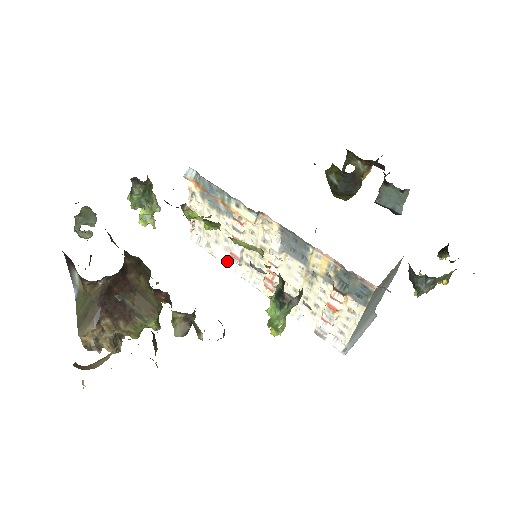
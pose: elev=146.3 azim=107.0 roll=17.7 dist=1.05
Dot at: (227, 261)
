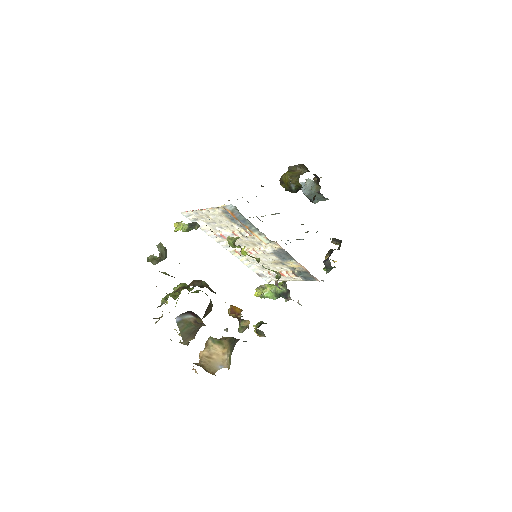
Dot at: (210, 233)
